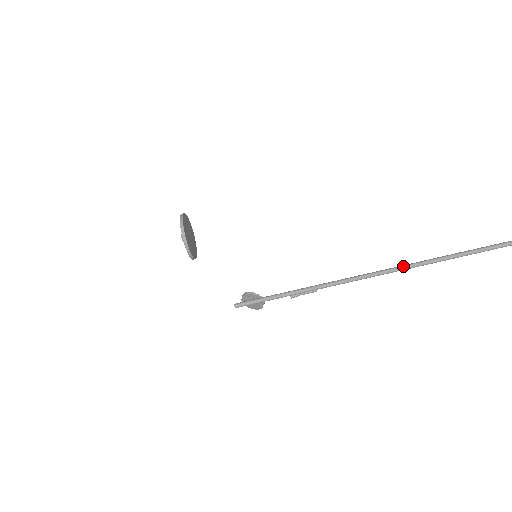
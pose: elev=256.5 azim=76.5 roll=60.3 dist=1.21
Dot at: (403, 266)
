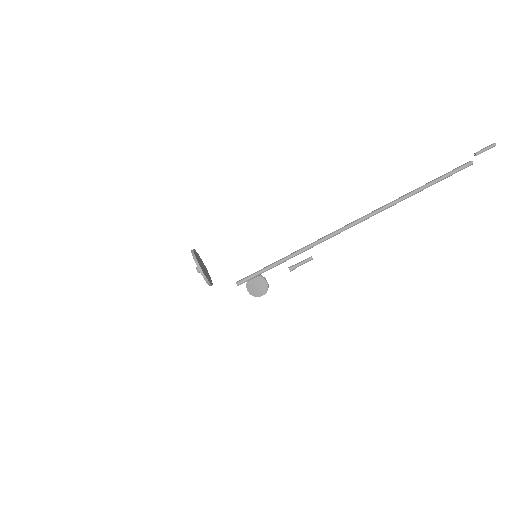
Dot at: (379, 208)
